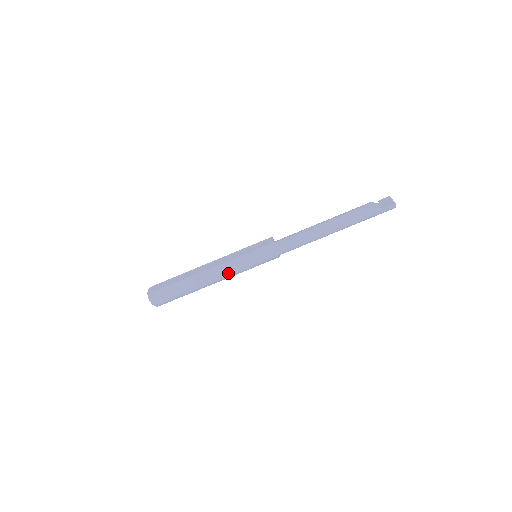
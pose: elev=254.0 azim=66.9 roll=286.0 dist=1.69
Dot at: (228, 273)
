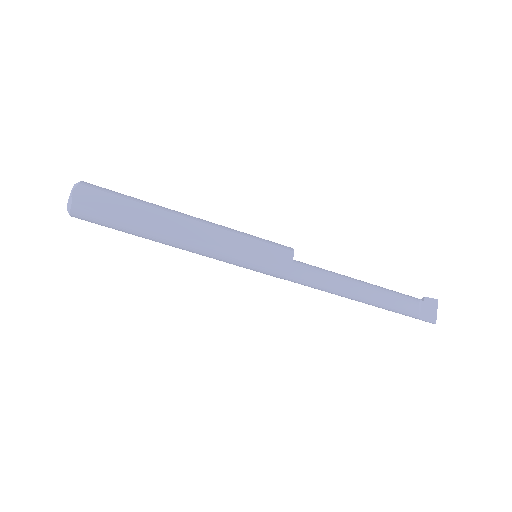
Dot at: (207, 256)
